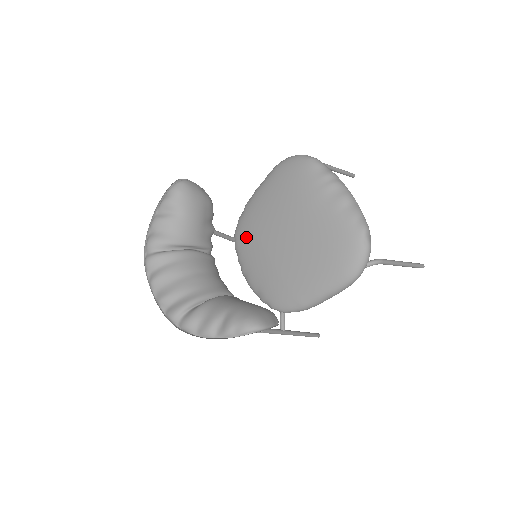
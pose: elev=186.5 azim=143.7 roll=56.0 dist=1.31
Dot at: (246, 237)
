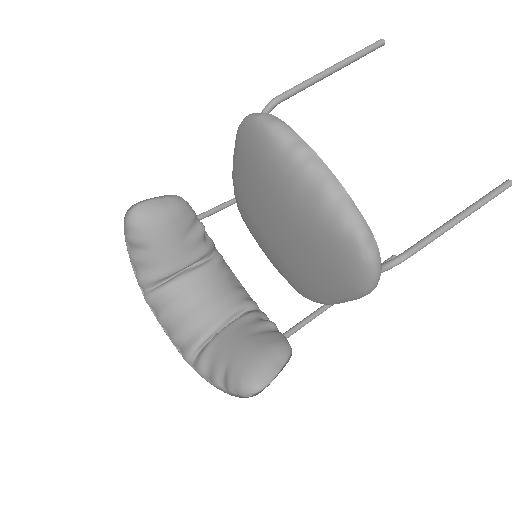
Dot at: (246, 218)
